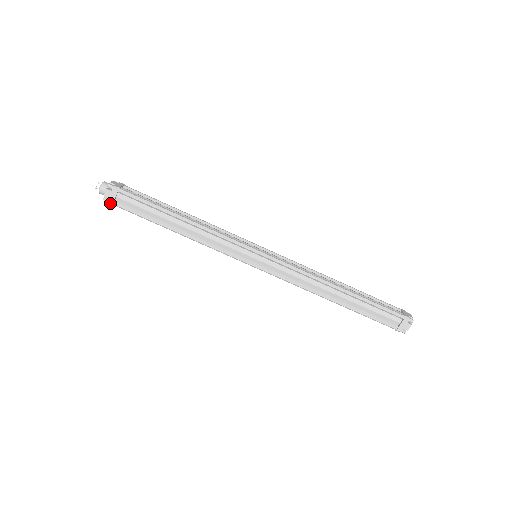
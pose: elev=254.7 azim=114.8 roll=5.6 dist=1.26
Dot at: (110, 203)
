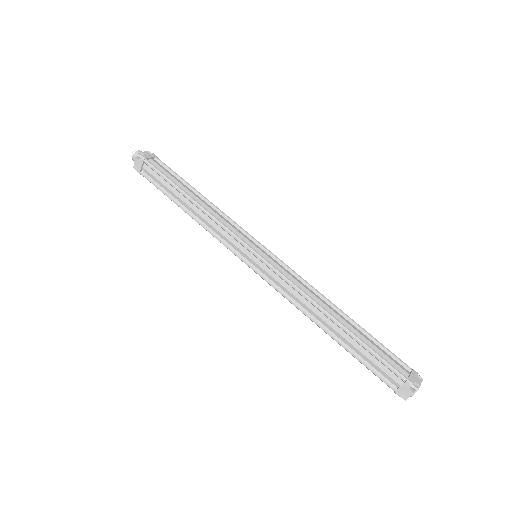
Dot at: (138, 172)
